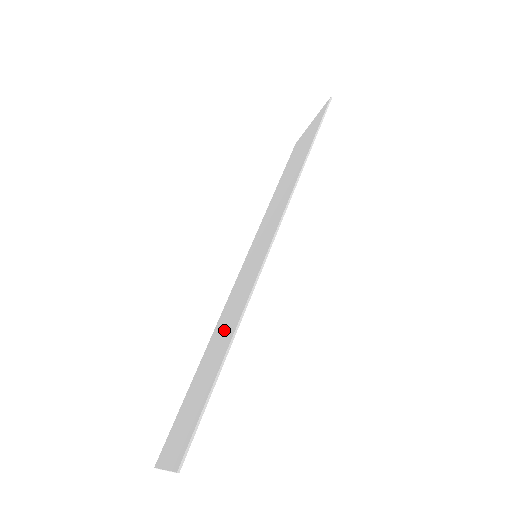
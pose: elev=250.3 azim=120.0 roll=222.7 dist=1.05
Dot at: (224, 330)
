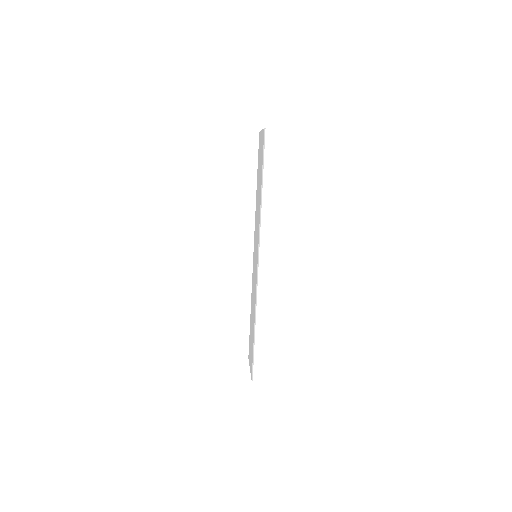
Dot at: (253, 305)
